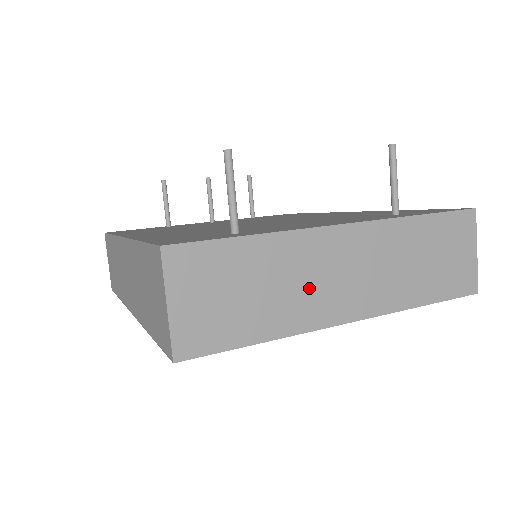
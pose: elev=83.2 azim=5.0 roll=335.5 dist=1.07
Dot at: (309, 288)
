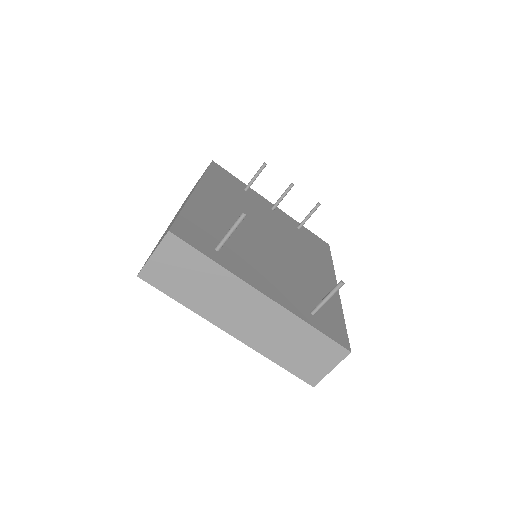
Dot at: (222, 303)
